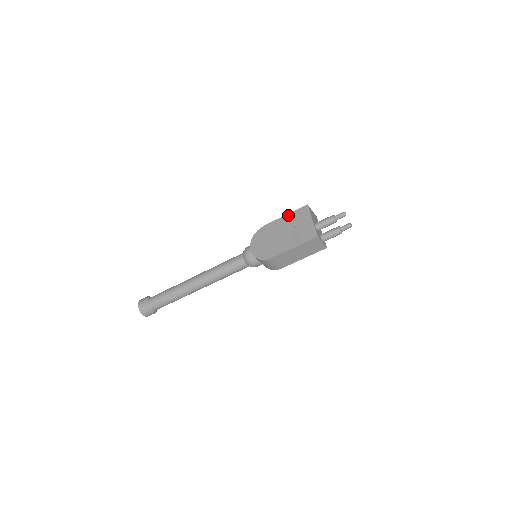
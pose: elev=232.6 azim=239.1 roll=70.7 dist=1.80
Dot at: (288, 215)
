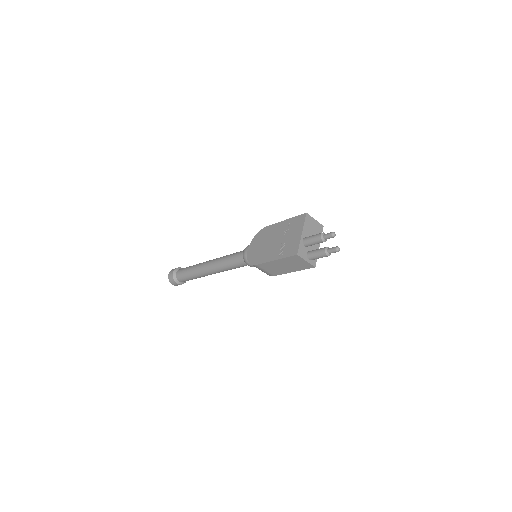
Dot at: (287, 220)
